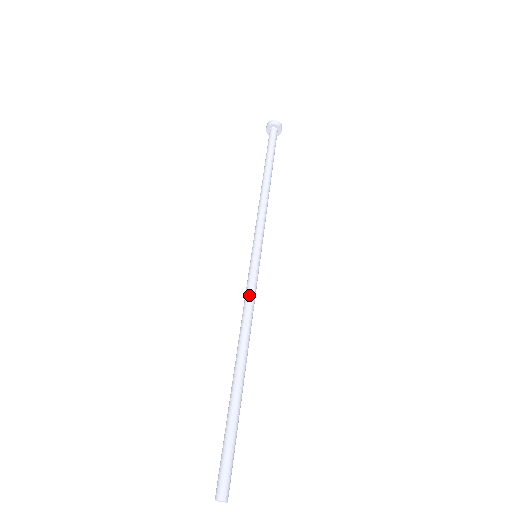
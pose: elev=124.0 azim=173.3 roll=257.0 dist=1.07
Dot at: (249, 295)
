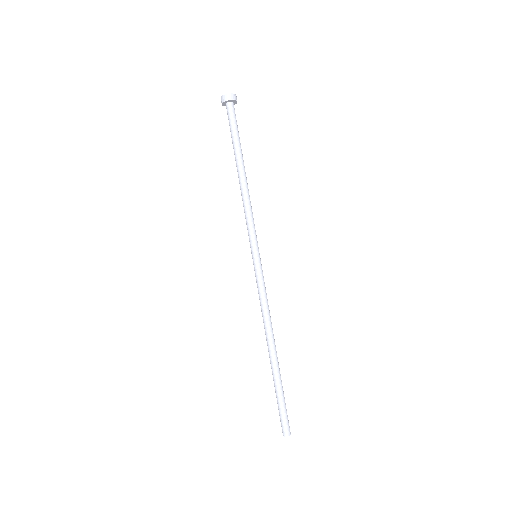
Dot at: (260, 296)
